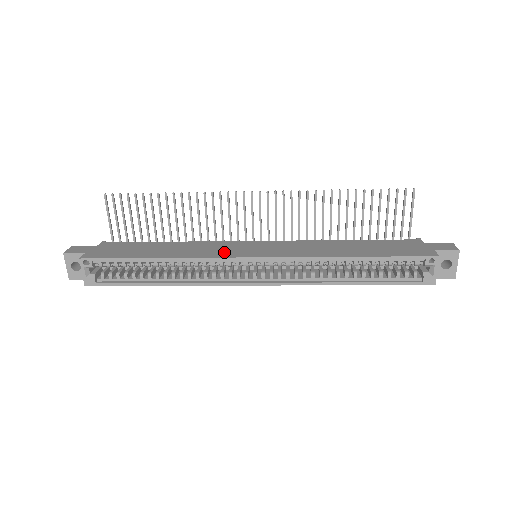
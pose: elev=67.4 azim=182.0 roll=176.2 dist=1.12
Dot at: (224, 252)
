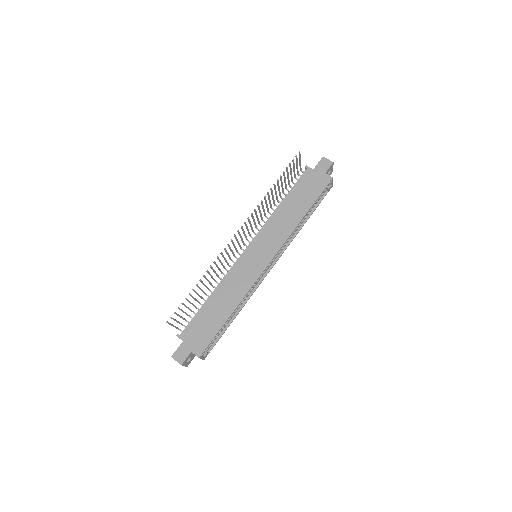
Dot at: (251, 275)
